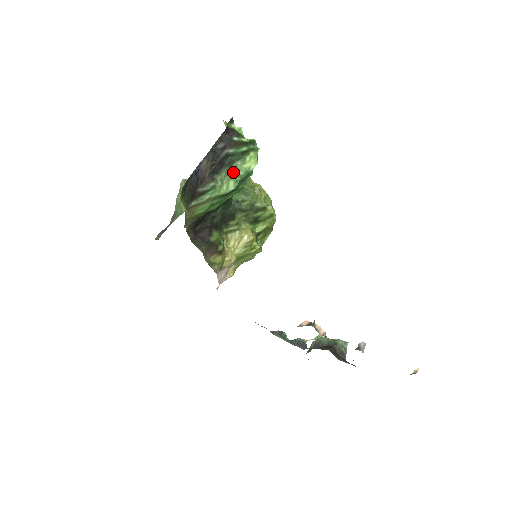
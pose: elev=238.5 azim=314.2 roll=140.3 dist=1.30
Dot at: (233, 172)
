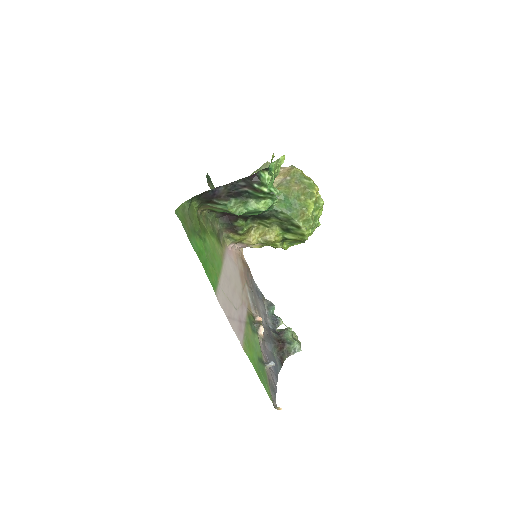
Dot at: (246, 204)
